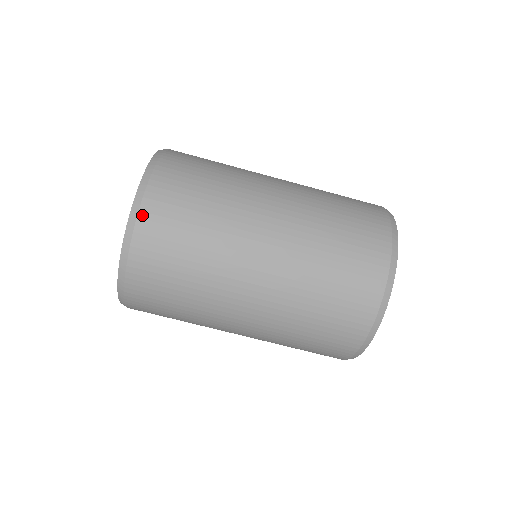
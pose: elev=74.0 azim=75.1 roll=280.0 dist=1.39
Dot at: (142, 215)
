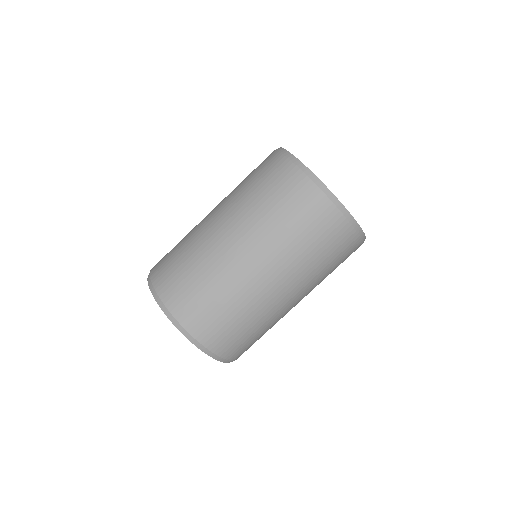
Dot at: (181, 320)
